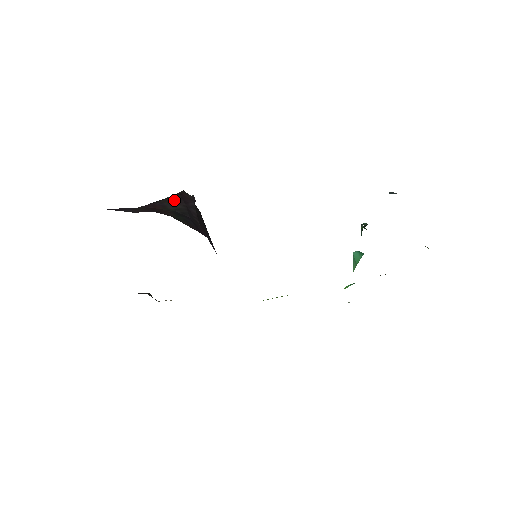
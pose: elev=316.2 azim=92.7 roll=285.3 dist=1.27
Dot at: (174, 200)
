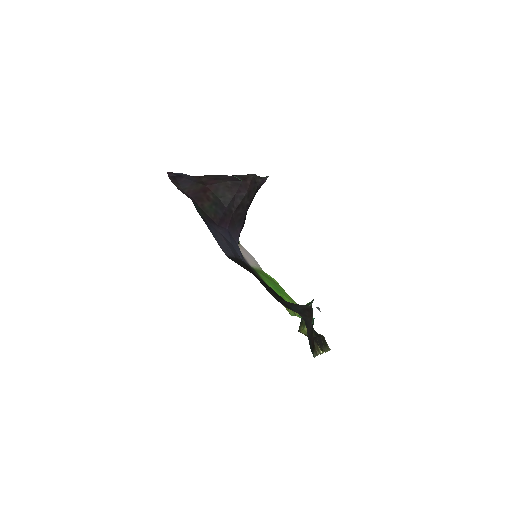
Dot at: (232, 185)
